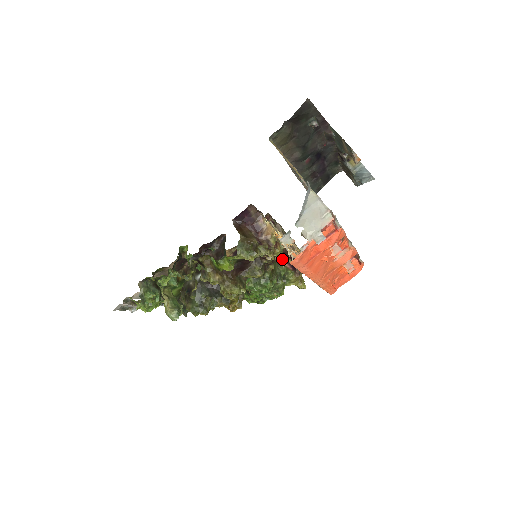
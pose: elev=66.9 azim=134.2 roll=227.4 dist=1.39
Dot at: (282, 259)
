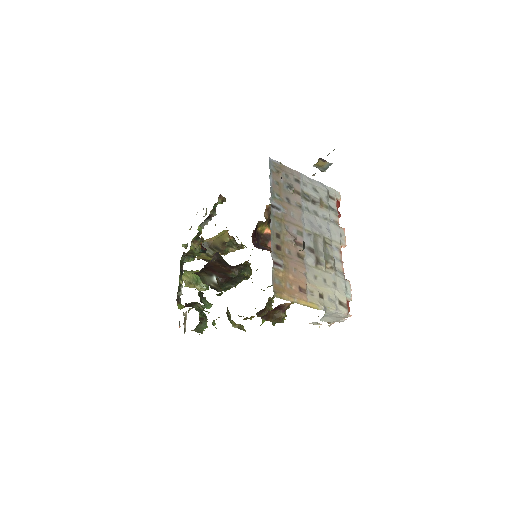
Dot at: occluded
